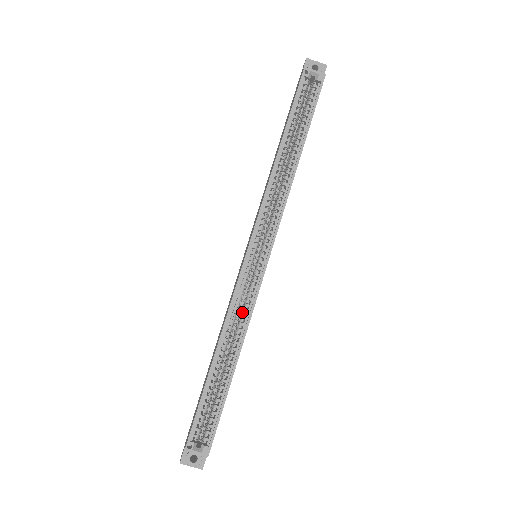
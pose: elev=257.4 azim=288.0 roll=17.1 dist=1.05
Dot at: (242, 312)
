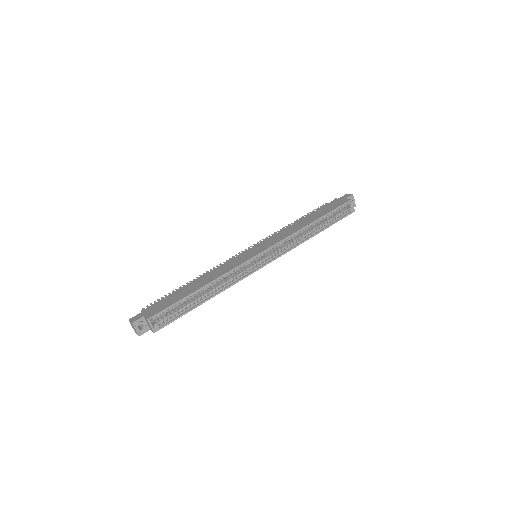
Dot at: (232, 277)
